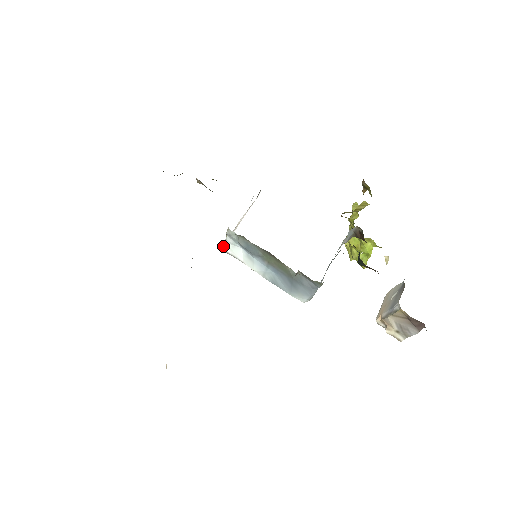
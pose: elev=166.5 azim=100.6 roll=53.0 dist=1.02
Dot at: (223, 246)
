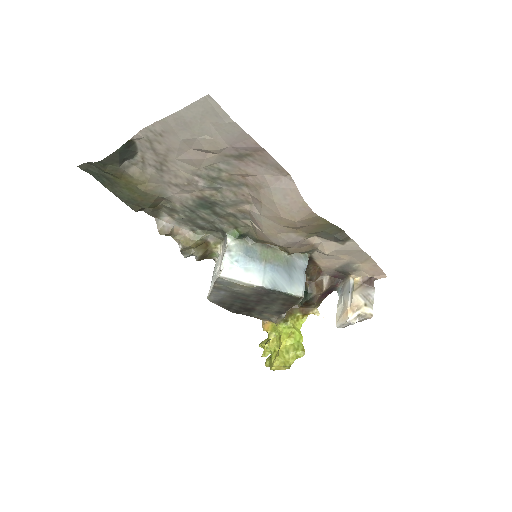
Dot at: (221, 272)
